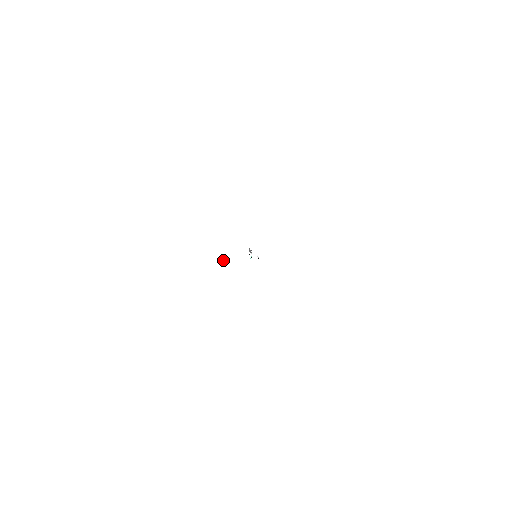
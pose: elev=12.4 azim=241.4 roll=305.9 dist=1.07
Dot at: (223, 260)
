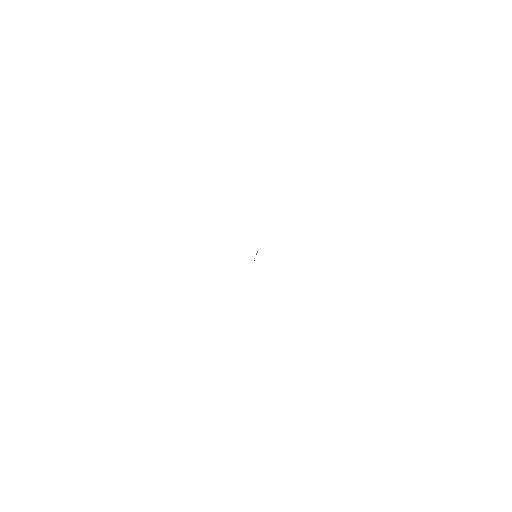
Dot at: occluded
